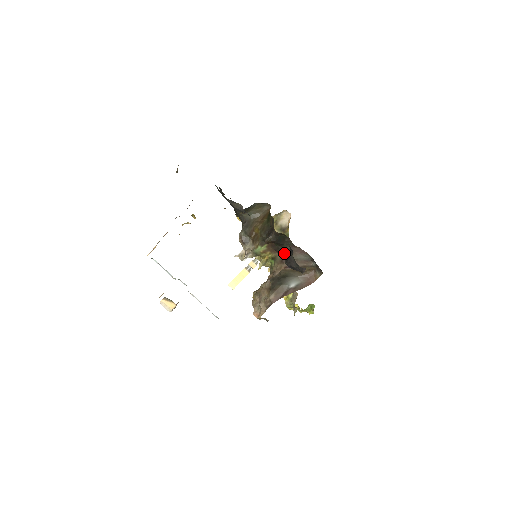
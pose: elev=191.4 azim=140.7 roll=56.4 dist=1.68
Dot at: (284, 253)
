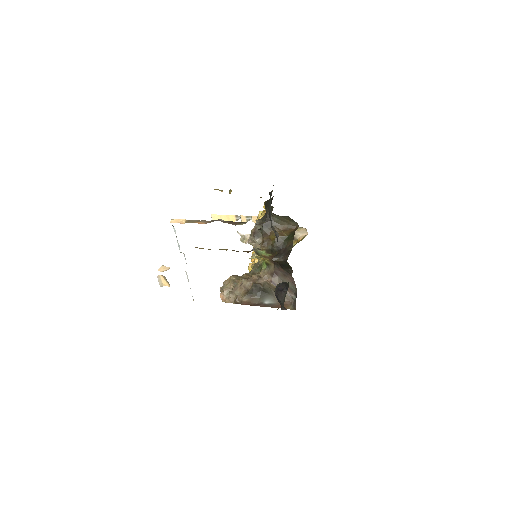
Dot at: (279, 271)
